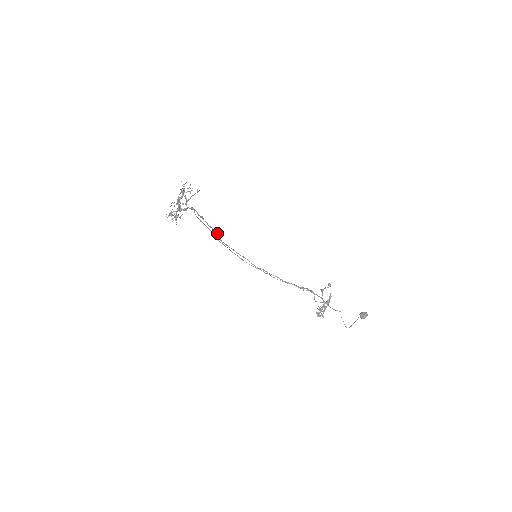
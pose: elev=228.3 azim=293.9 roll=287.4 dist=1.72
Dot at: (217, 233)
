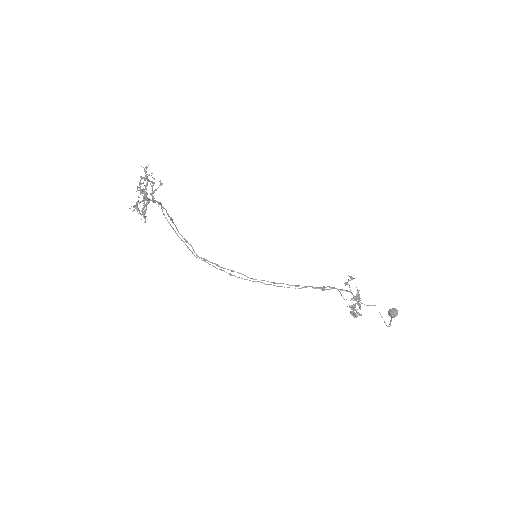
Dot at: (191, 245)
